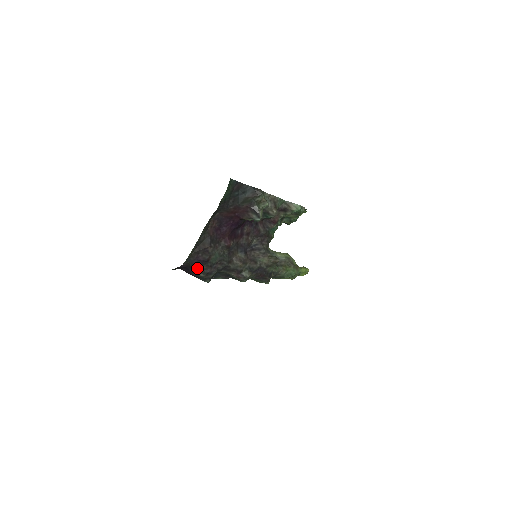
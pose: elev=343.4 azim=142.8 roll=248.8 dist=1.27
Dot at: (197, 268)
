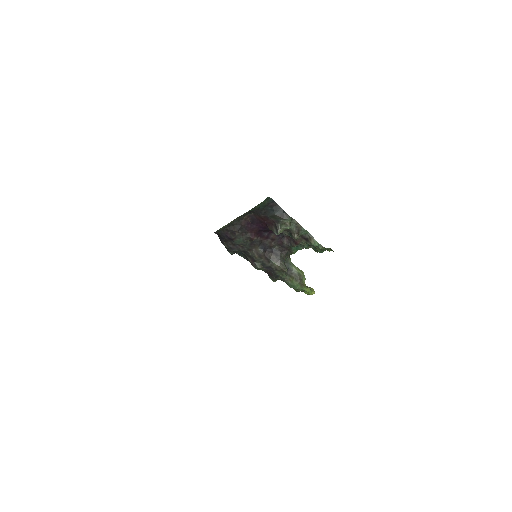
Dot at: (224, 240)
